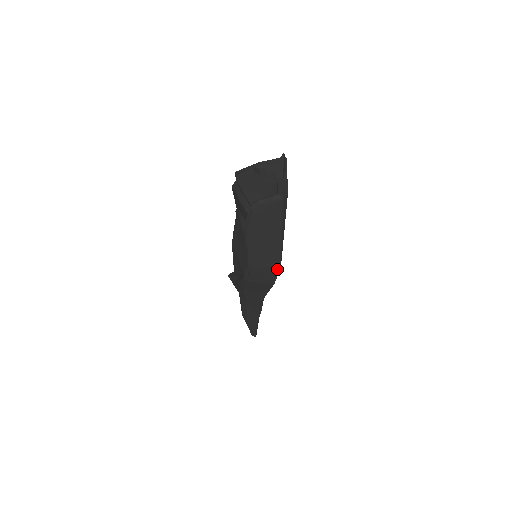
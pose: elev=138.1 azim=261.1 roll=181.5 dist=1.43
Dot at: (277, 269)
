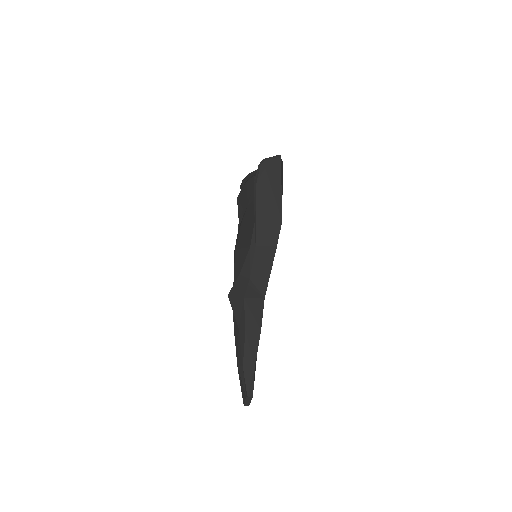
Dot at: (279, 224)
